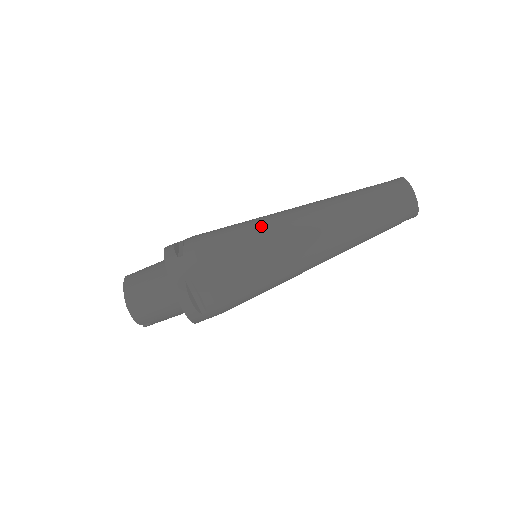
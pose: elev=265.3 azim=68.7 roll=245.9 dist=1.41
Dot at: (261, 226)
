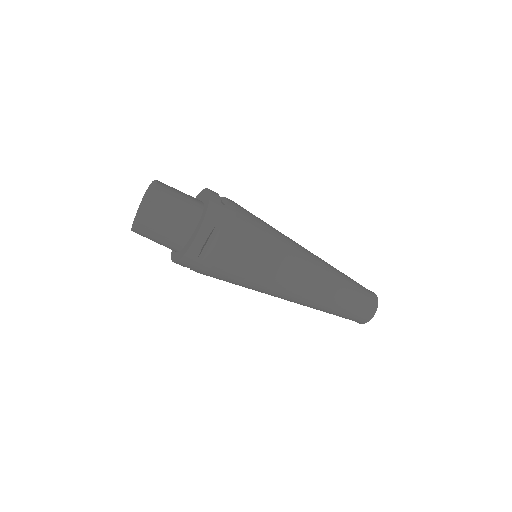
Dot at: (271, 283)
